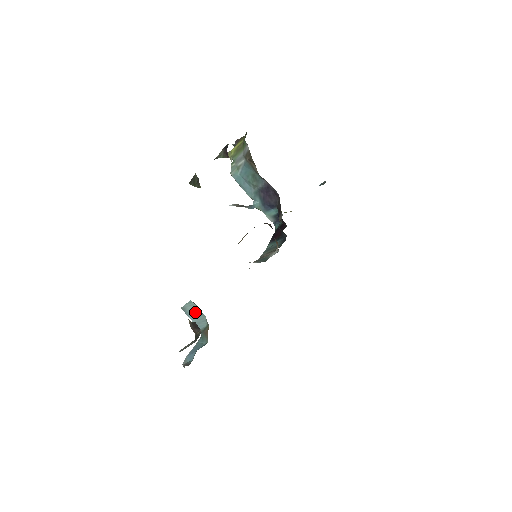
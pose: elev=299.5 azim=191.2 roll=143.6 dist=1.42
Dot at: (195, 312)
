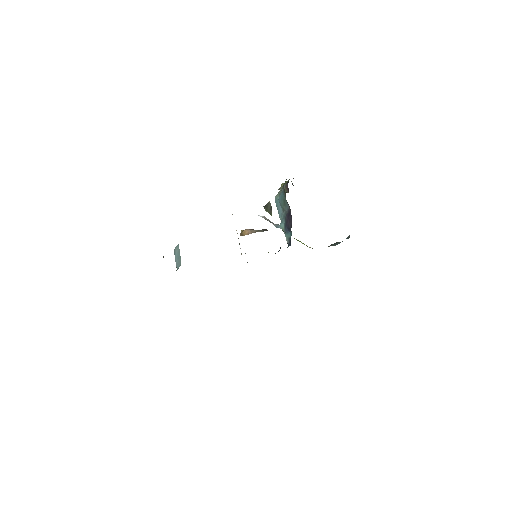
Dot at: (178, 254)
